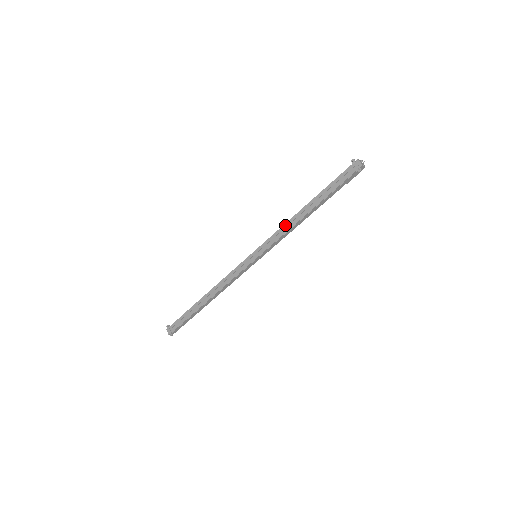
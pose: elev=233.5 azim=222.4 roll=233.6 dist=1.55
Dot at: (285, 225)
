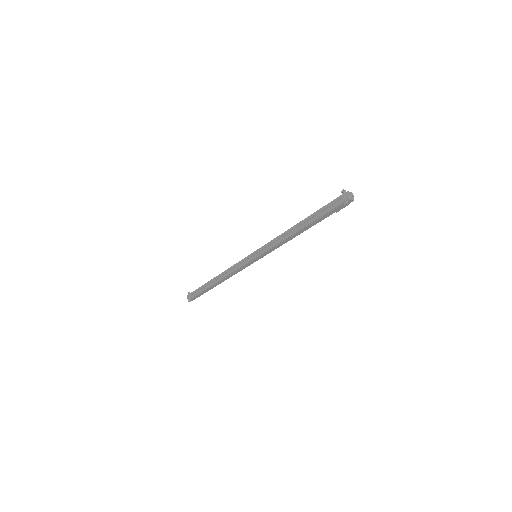
Dot at: (280, 236)
